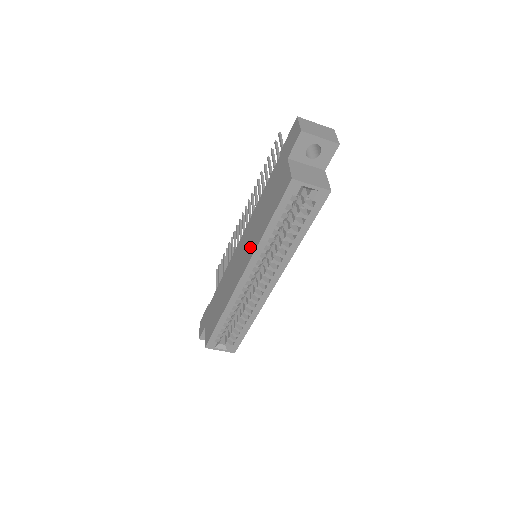
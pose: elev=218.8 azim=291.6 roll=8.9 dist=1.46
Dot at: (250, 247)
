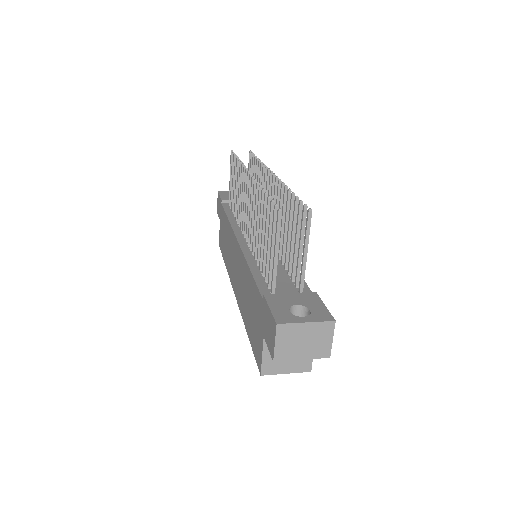
Dot at: (239, 294)
